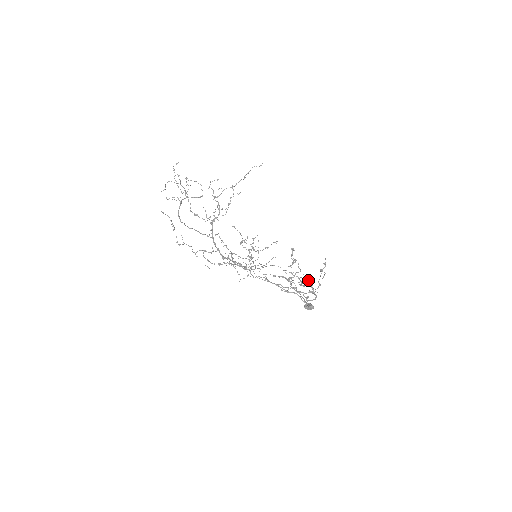
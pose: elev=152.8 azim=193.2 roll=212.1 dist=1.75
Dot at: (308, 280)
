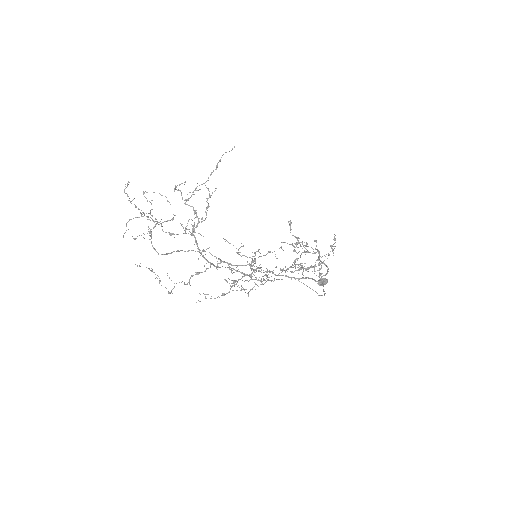
Dot at: (321, 266)
